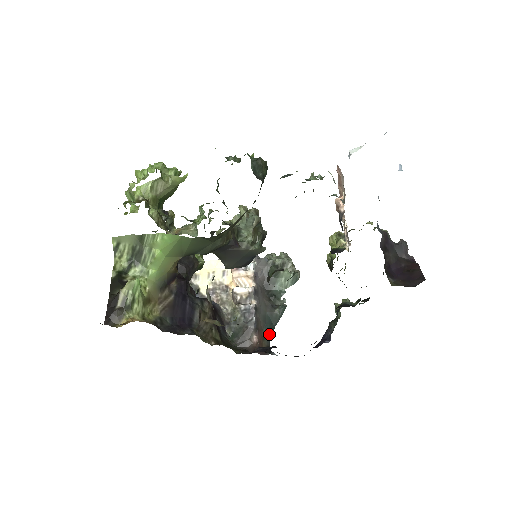
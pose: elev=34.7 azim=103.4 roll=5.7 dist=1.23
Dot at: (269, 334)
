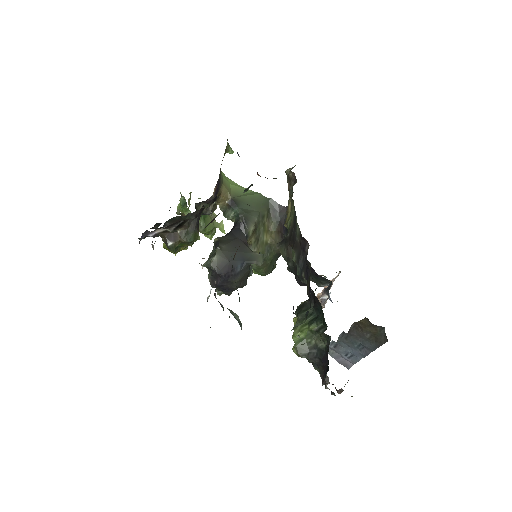
Dot at: occluded
